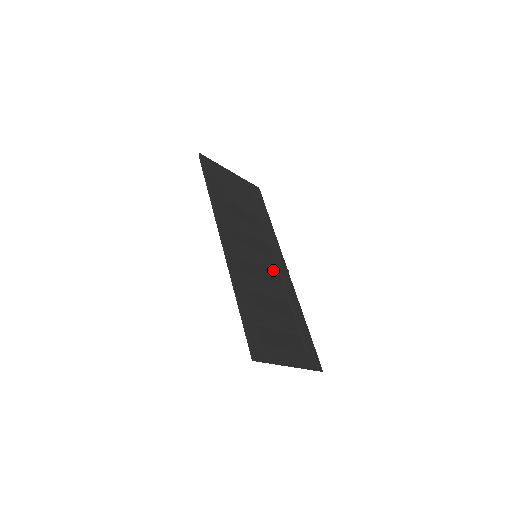
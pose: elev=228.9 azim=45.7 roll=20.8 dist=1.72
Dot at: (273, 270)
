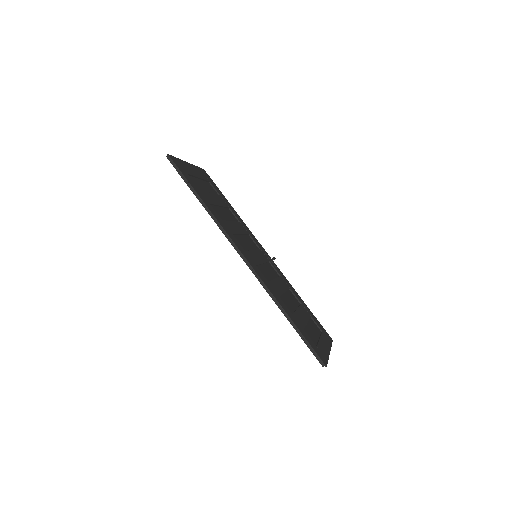
Dot at: (267, 263)
